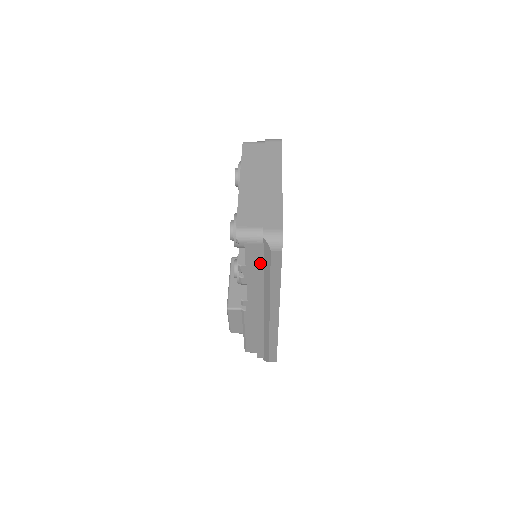
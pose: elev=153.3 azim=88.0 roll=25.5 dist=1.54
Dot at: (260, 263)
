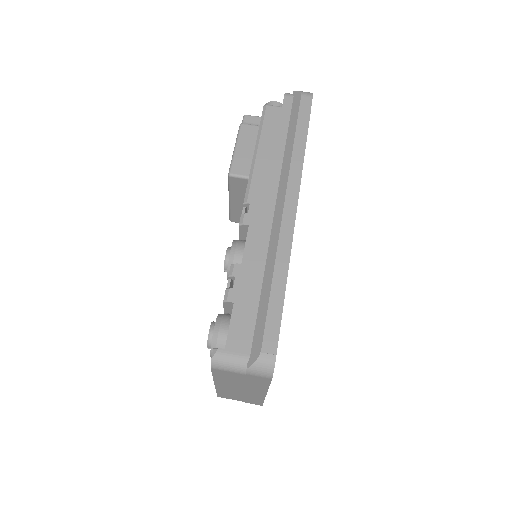
Dot at: occluded
